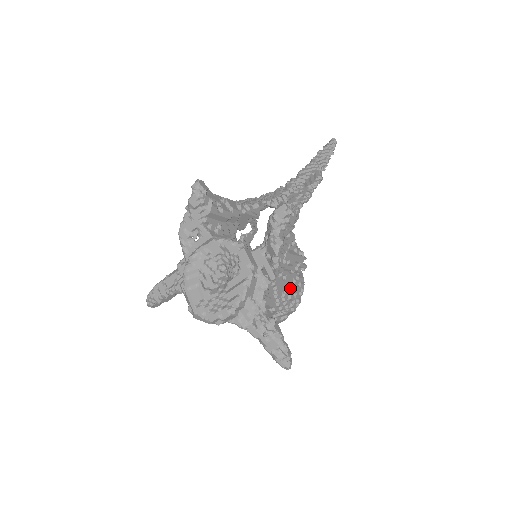
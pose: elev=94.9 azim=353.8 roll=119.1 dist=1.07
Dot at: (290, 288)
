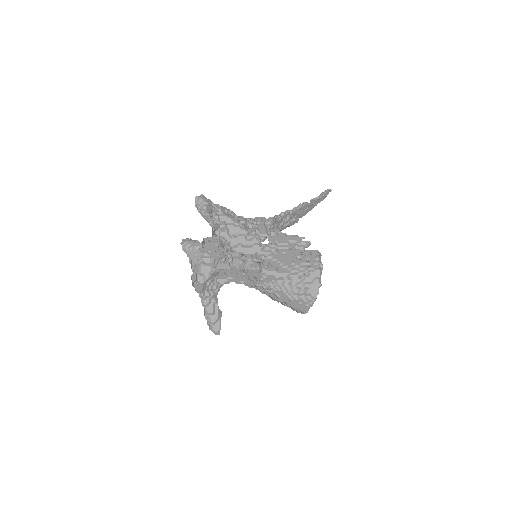
Dot at: (300, 259)
